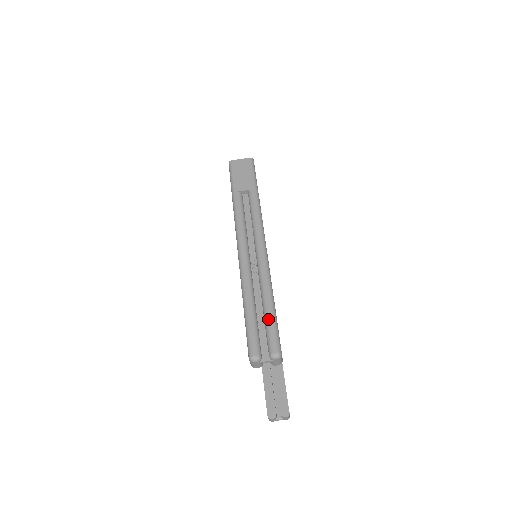
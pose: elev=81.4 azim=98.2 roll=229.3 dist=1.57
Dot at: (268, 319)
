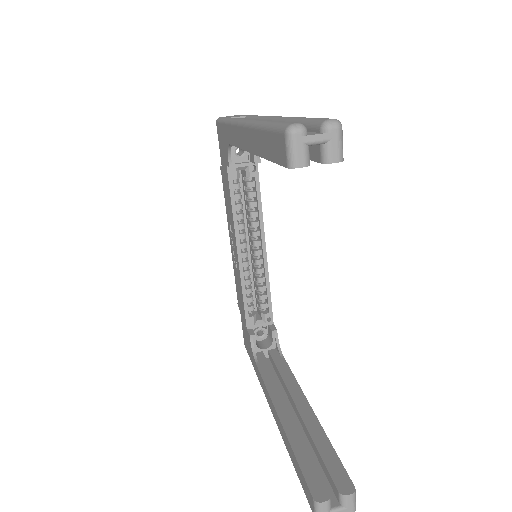
Dot at: (304, 118)
